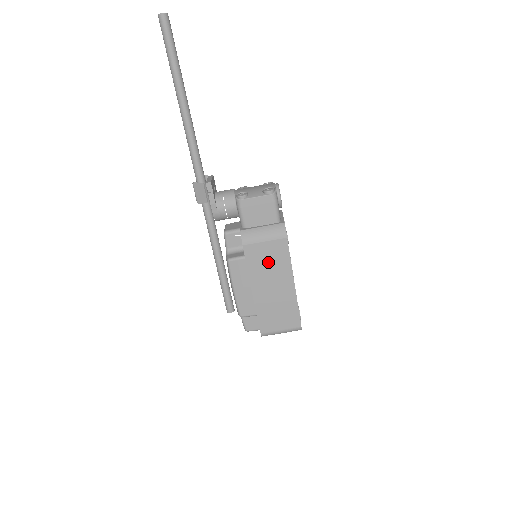
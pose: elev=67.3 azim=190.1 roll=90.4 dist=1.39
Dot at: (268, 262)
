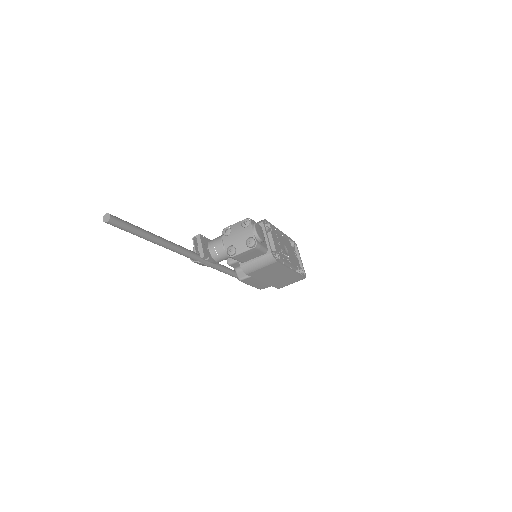
Dot at: (269, 272)
